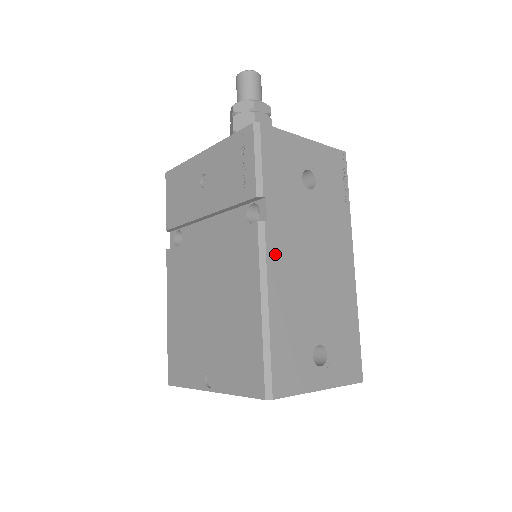
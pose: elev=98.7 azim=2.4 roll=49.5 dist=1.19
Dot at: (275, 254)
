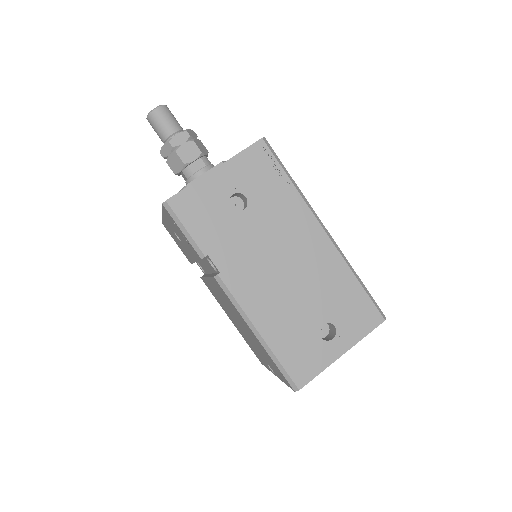
Dot at: (242, 290)
